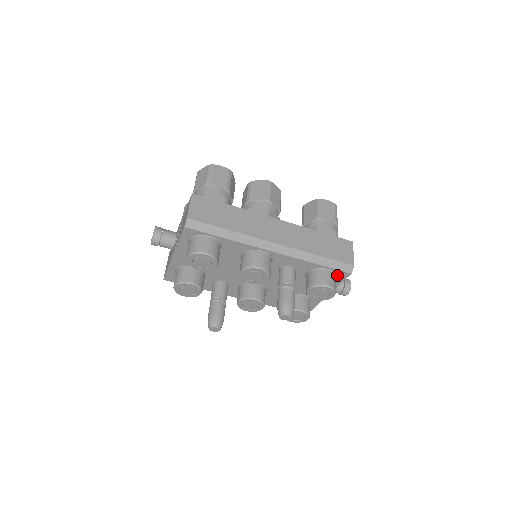
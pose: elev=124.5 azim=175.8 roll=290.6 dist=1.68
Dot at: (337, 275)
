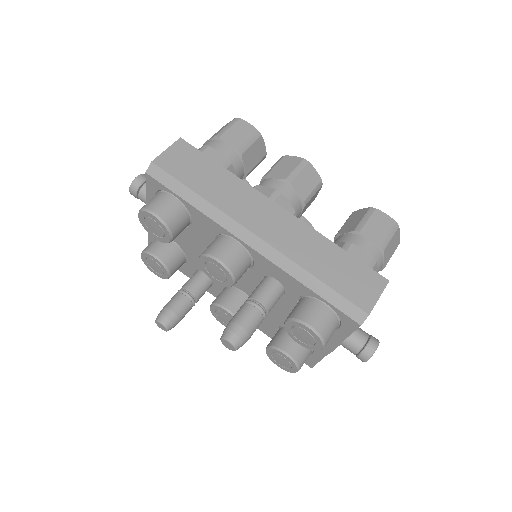
Dot at: (341, 320)
